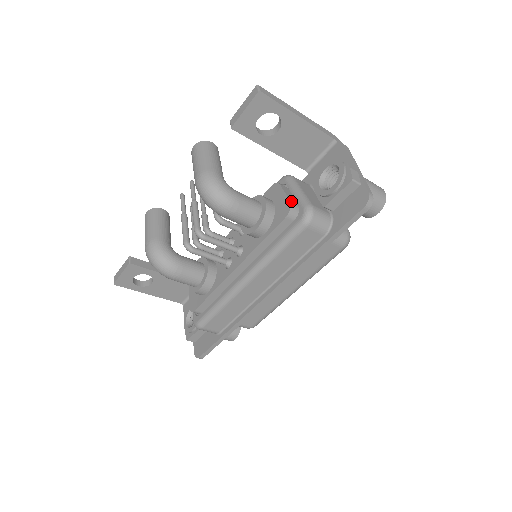
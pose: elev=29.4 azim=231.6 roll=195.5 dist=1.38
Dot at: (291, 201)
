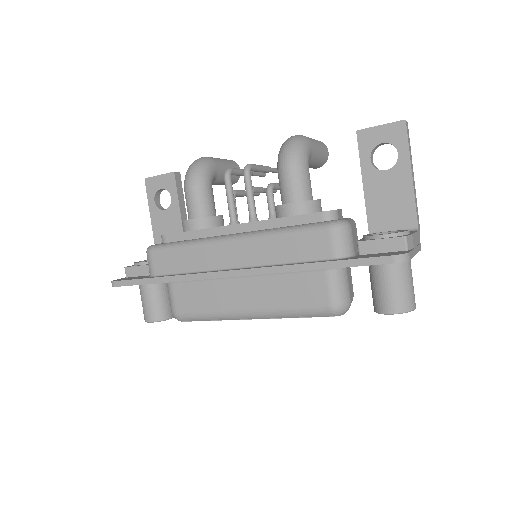
Dot at: (338, 211)
